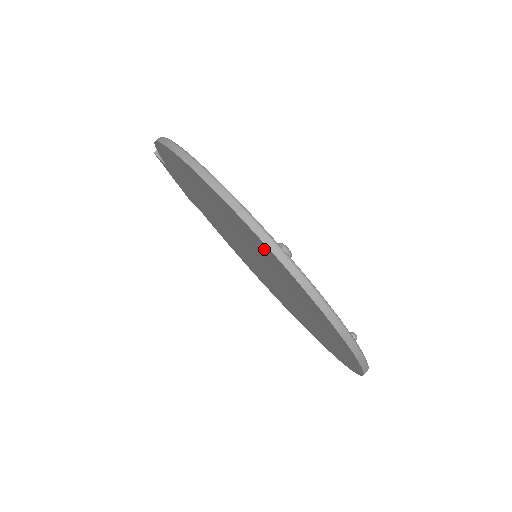
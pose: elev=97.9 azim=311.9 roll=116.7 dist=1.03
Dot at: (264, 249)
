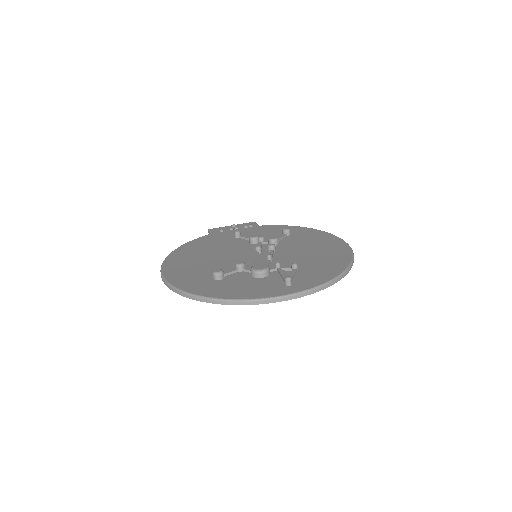
Dot at: occluded
